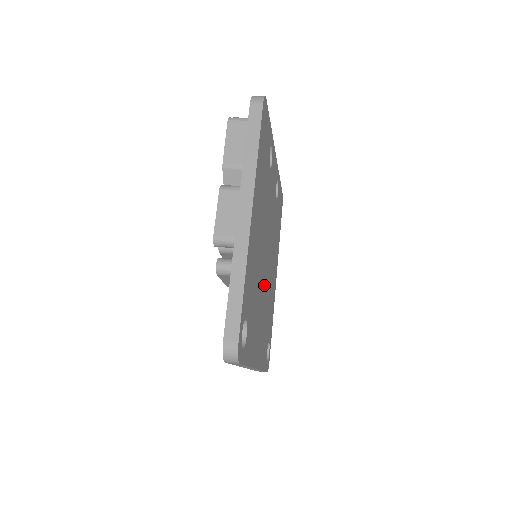
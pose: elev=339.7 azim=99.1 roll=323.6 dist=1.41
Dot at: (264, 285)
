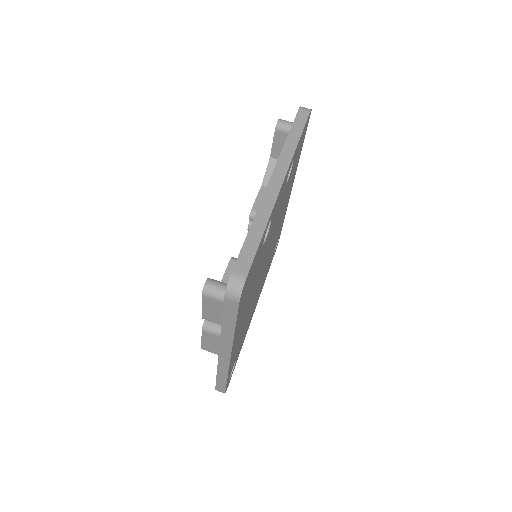
Dot at: (263, 273)
